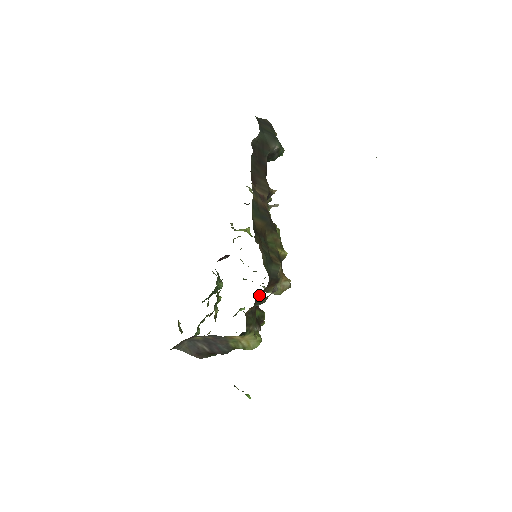
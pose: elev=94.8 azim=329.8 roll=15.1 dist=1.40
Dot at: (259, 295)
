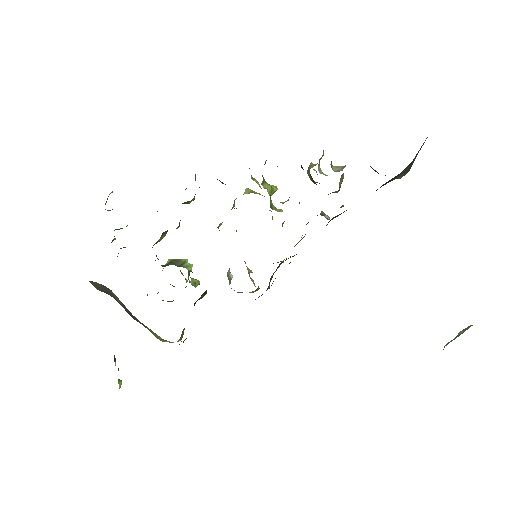
Dot at: occluded
